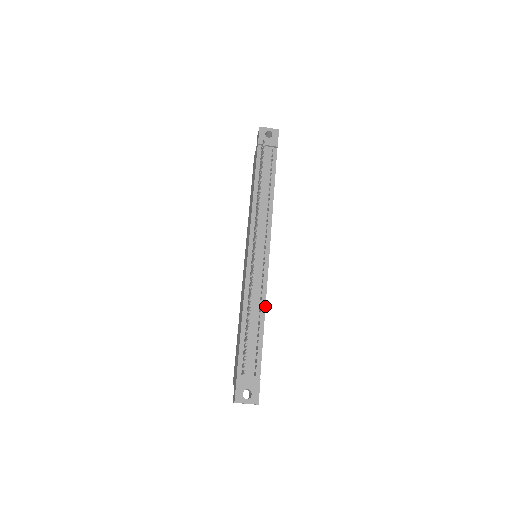
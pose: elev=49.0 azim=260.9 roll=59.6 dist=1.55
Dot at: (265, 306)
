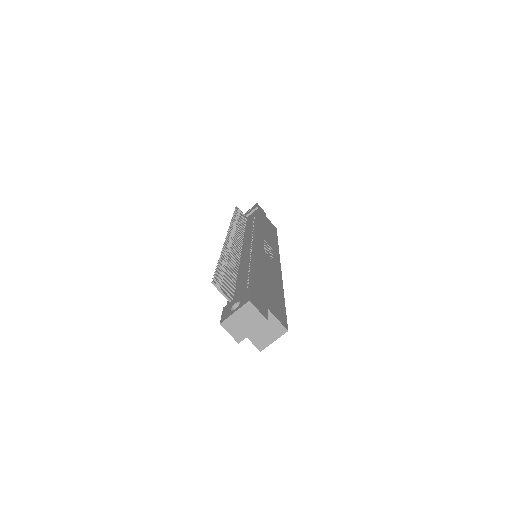
Dot at: (255, 255)
